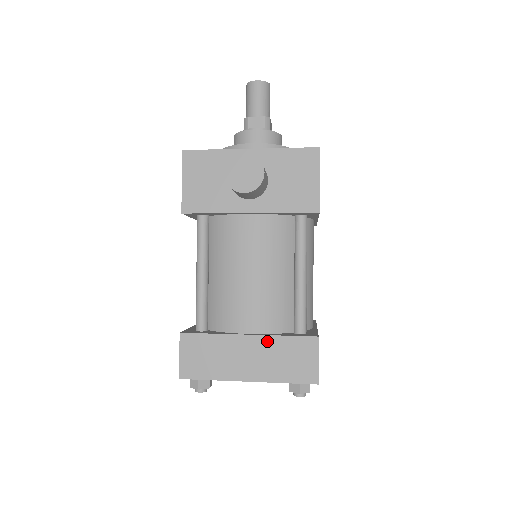
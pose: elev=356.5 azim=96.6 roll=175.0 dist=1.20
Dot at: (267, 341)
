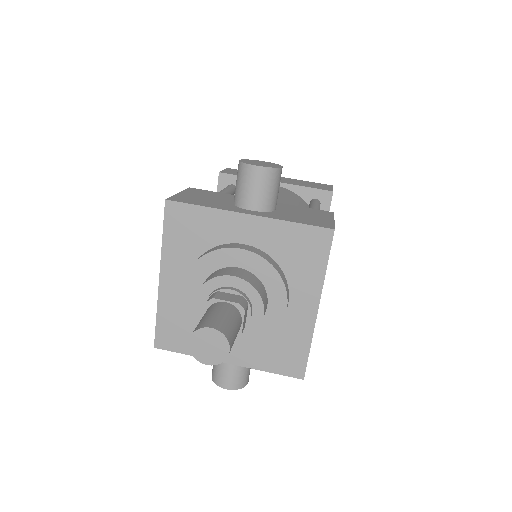
Dot at: occluded
